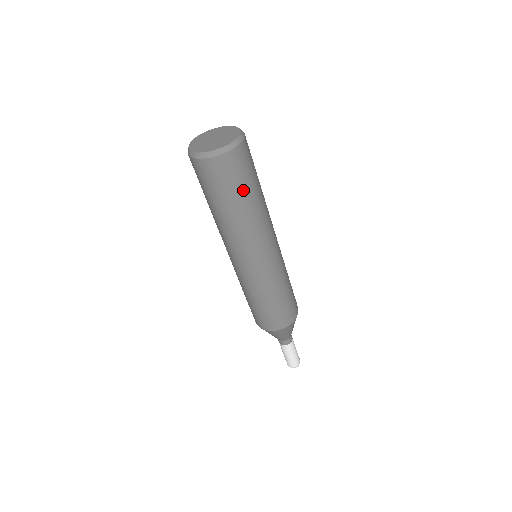
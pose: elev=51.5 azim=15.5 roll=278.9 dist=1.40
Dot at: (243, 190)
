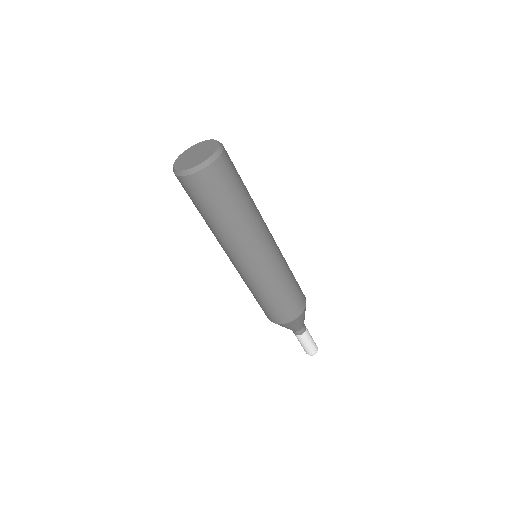
Dot at: (225, 202)
